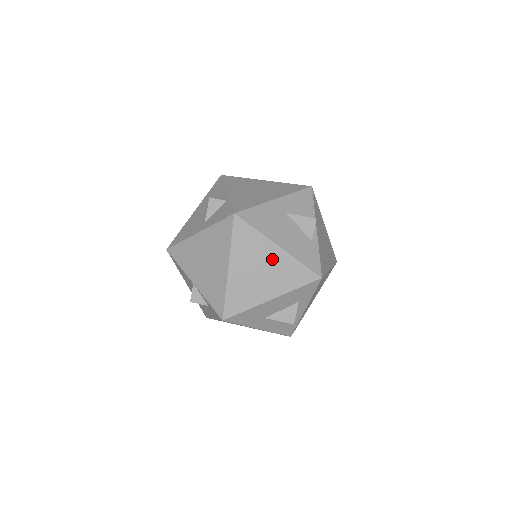
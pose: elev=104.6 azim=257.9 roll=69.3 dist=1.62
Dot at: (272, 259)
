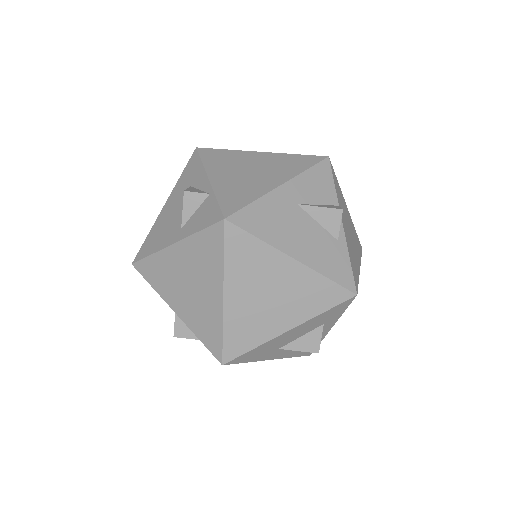
Dot at: (285, 277)
